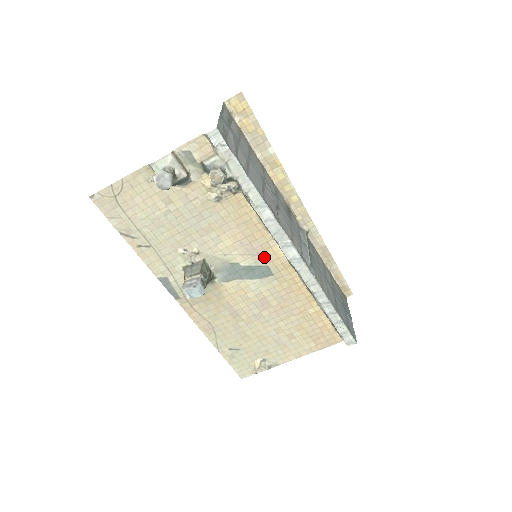
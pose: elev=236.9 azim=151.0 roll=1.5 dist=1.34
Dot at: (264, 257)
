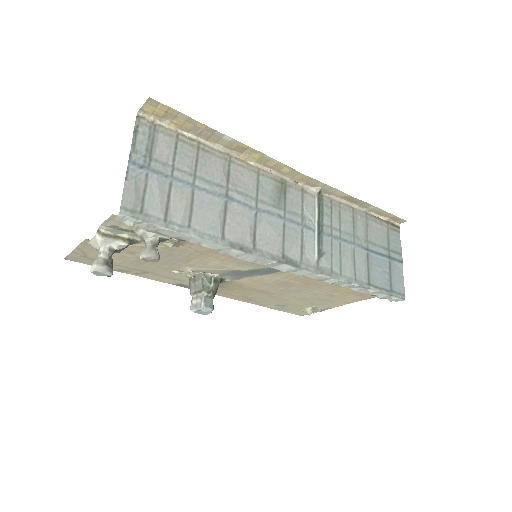
Dot at: occluded
